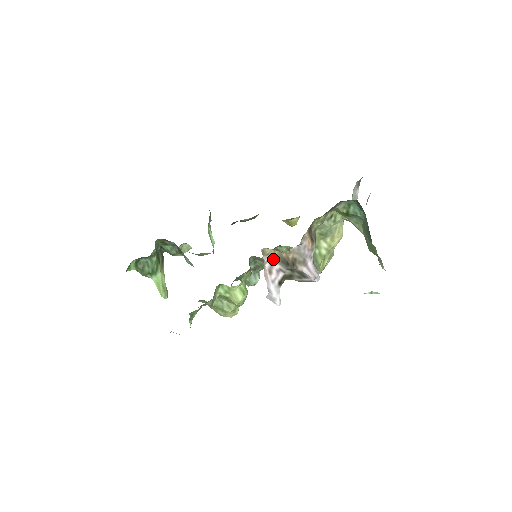
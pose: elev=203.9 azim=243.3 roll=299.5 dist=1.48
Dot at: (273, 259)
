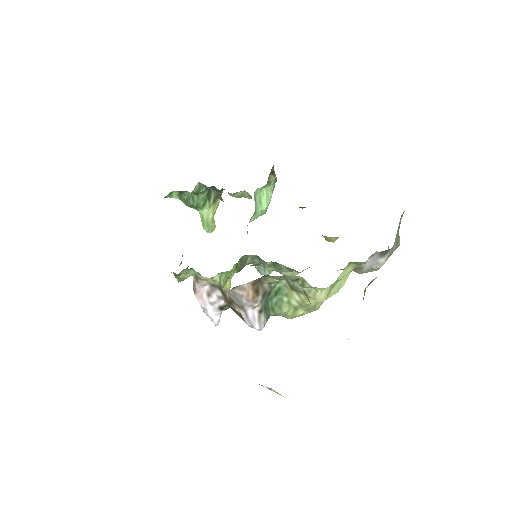
Dot at: (215, 285)
